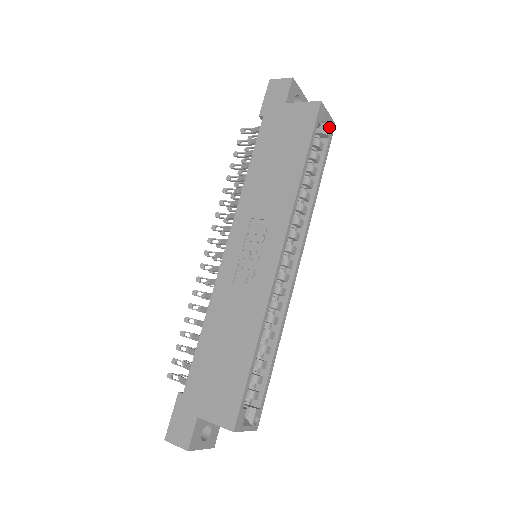
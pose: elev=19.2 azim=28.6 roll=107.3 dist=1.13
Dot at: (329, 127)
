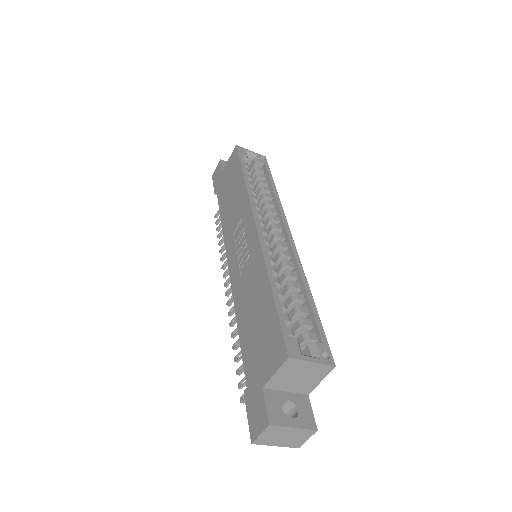
Dot at: (259, 158)
